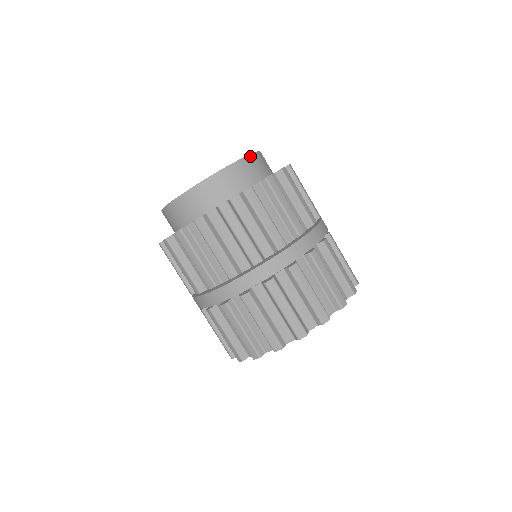
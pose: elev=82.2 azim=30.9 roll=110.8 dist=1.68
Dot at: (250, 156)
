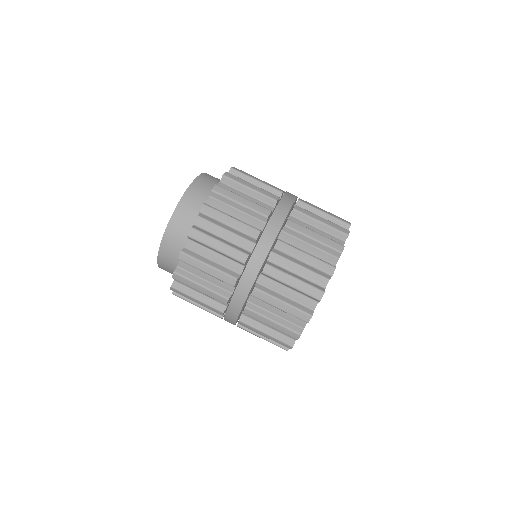
Dot at: occluded
